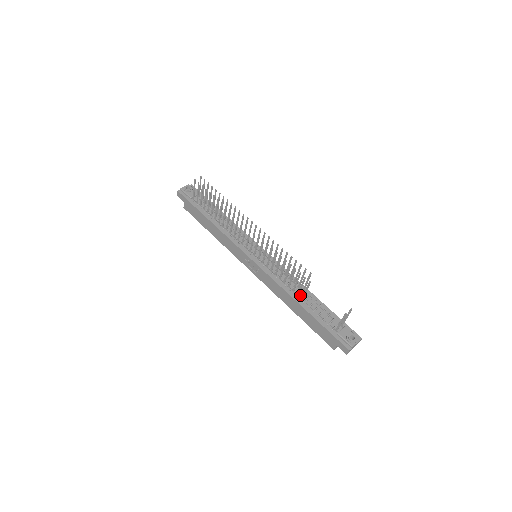
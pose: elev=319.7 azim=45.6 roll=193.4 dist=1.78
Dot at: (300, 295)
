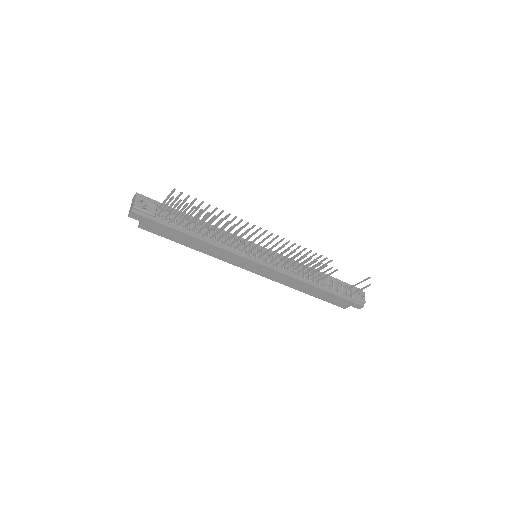
Dot at: (312, 278)
